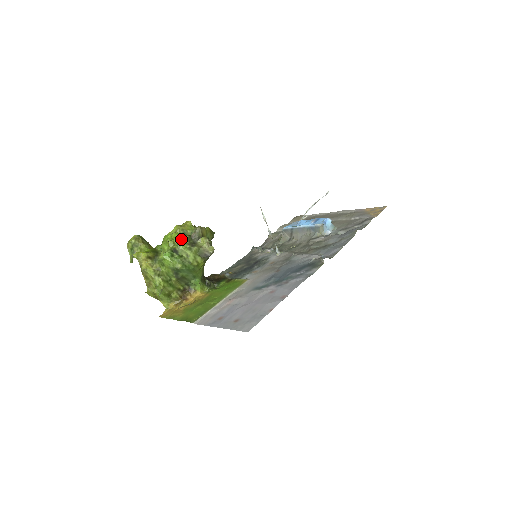
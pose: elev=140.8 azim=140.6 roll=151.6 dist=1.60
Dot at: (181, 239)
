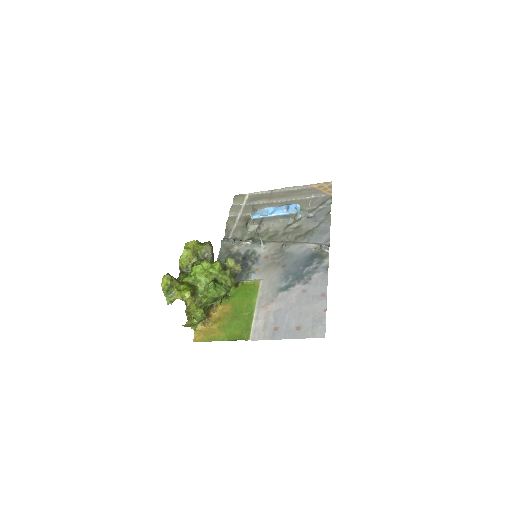
Dot at: (216, 267)
